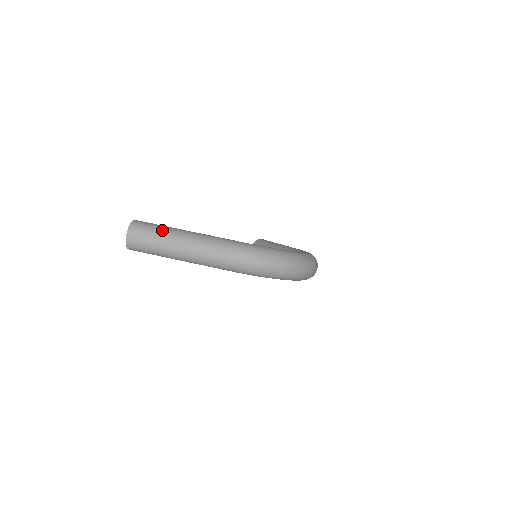
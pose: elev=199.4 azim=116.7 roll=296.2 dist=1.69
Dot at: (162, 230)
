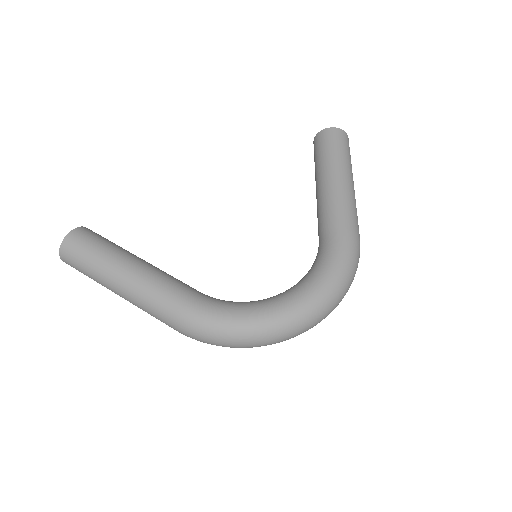
Dot at: (93, 266)
